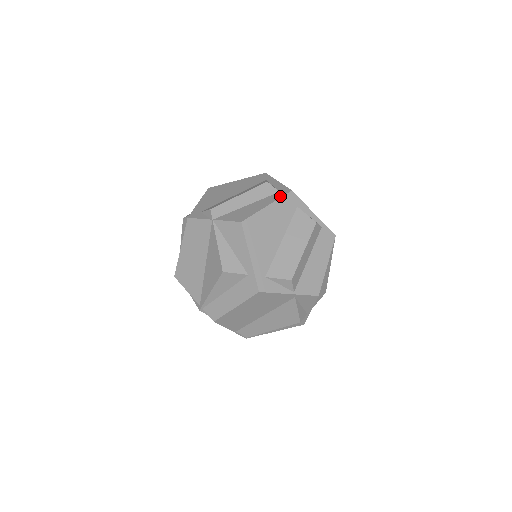
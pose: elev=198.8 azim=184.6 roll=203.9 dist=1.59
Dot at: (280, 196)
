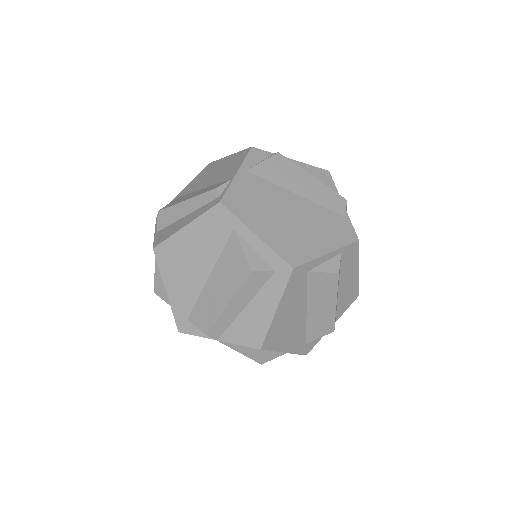
Dot at: (283, 286)
